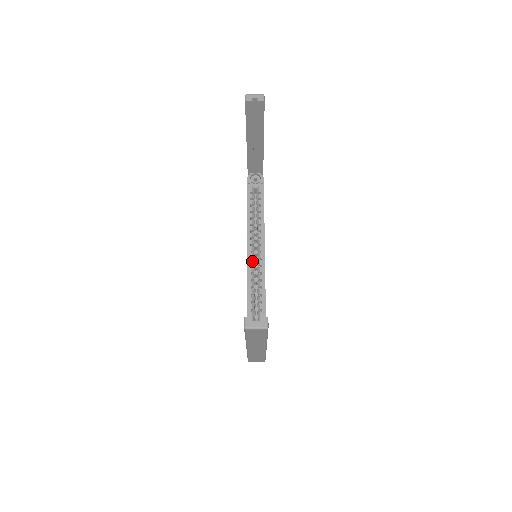
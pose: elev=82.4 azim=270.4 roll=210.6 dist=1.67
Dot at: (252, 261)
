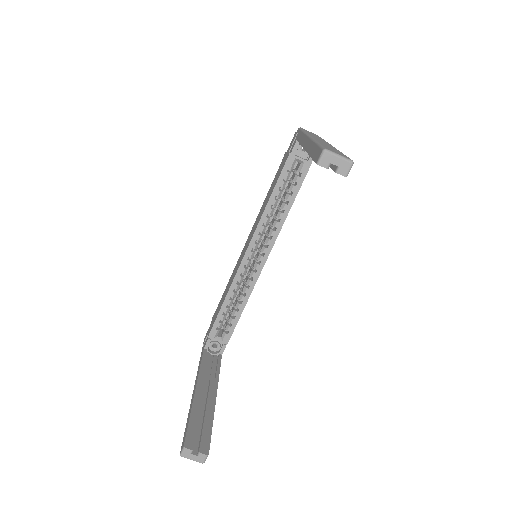
Dot at: (248, 261)
